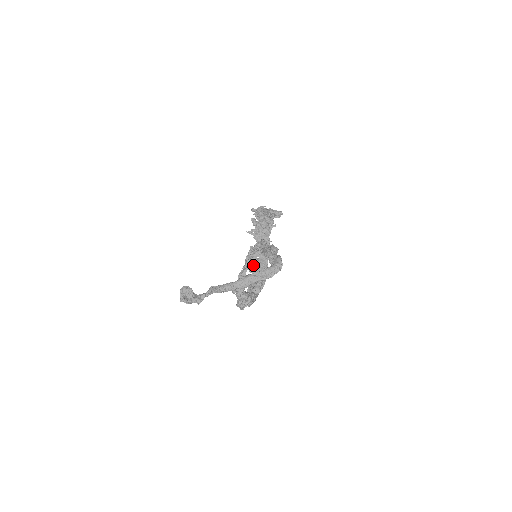
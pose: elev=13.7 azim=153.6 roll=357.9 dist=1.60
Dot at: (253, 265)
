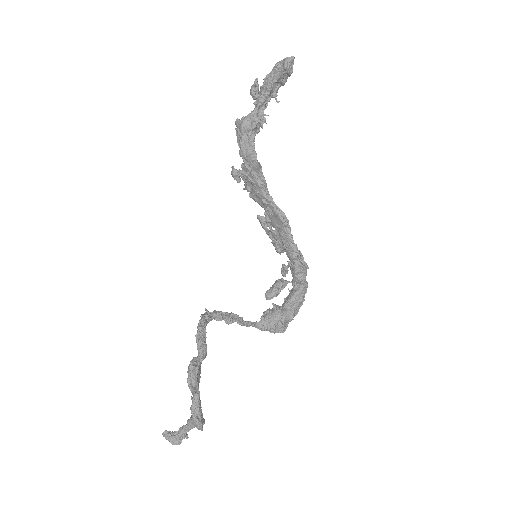
Dot at: (275, 246)
